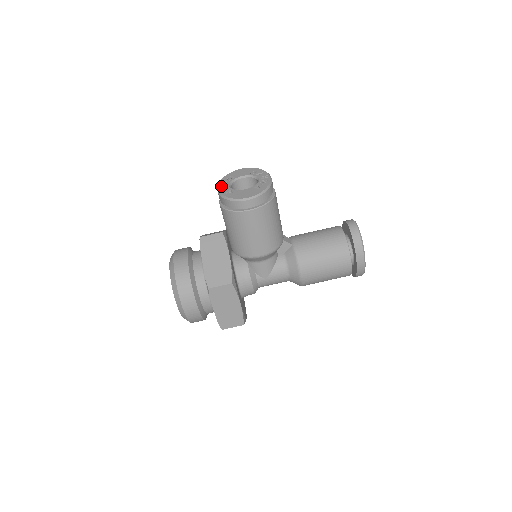
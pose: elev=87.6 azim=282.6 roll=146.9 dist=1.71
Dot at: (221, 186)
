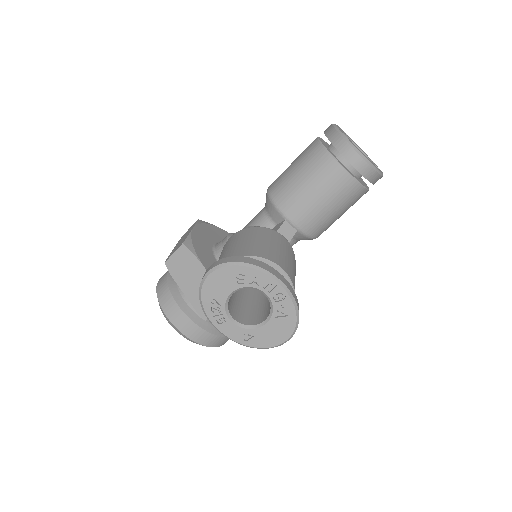
Dot at: (222, 329)
